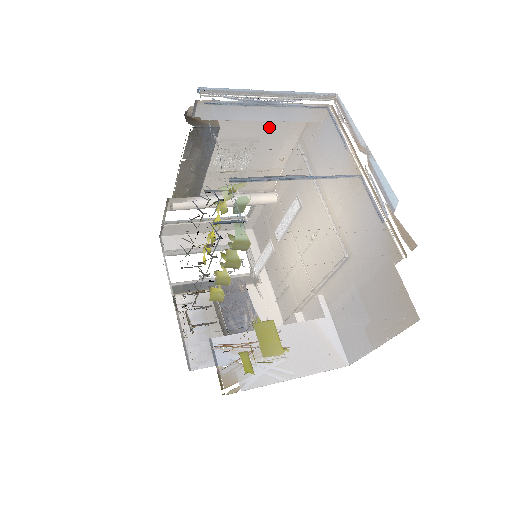
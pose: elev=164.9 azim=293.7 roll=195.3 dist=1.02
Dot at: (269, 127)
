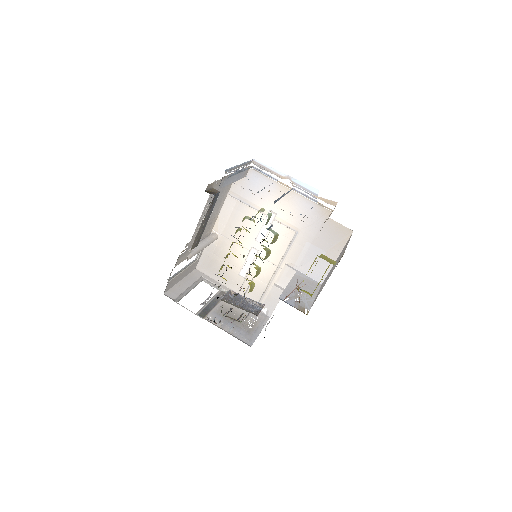
Dot at: (223, 189)
